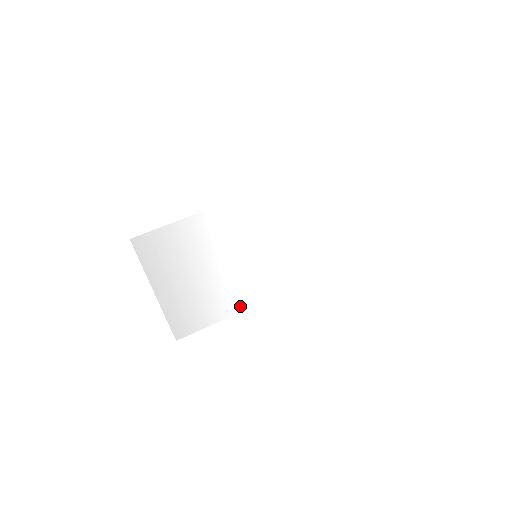
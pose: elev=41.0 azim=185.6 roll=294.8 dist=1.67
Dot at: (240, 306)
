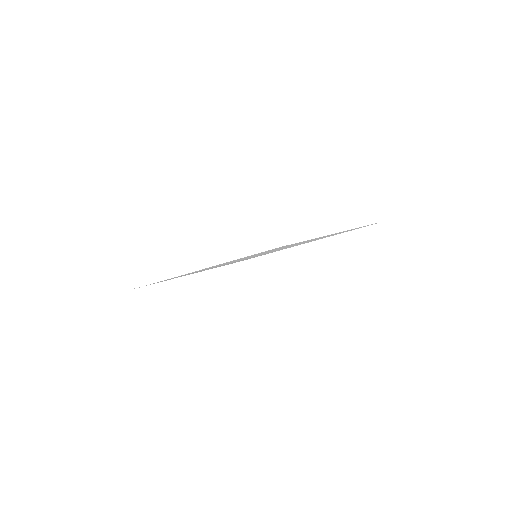
Dot at: occluded
